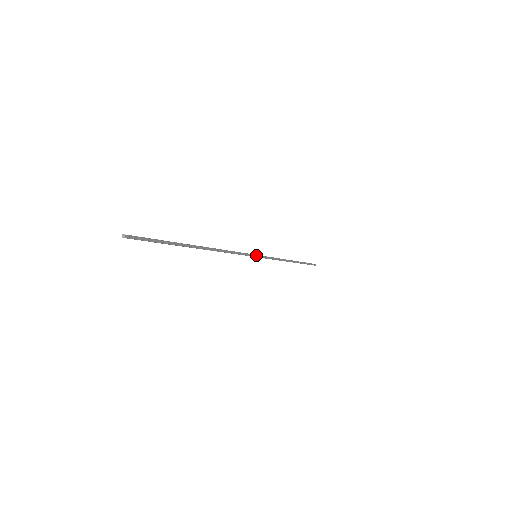
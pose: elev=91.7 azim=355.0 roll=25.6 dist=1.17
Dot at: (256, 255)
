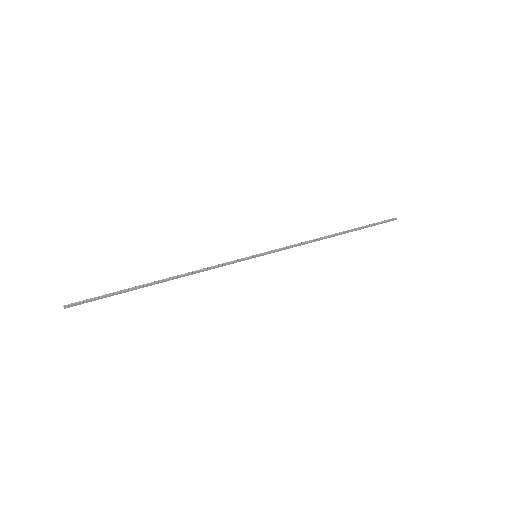
Dot at: (254, 255)
